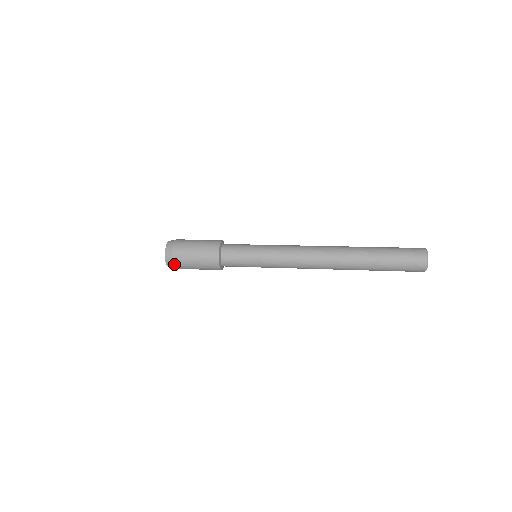
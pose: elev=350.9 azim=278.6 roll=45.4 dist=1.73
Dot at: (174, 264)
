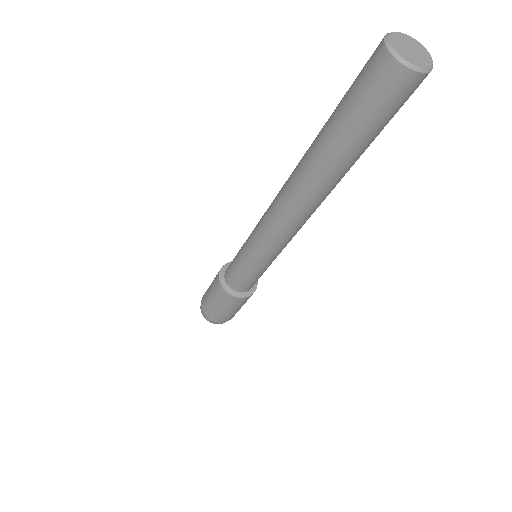
Dot at: (207, 315)
